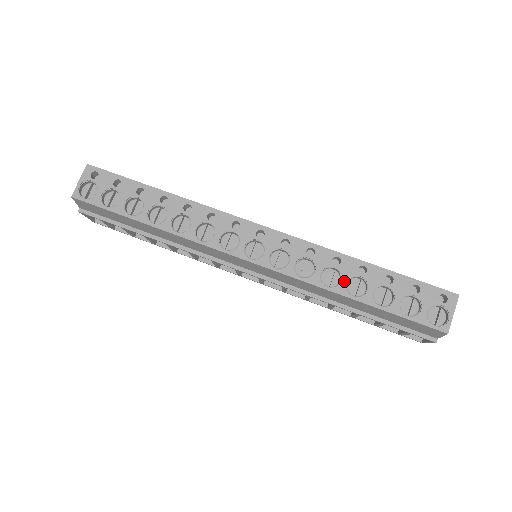
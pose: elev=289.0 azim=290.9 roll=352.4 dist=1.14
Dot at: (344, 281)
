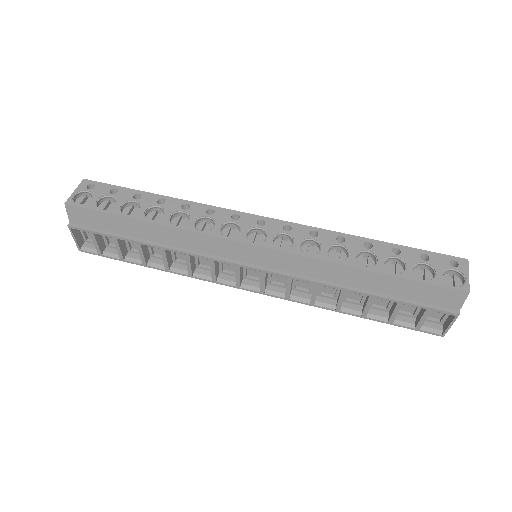
Dot at: (352, 255)
